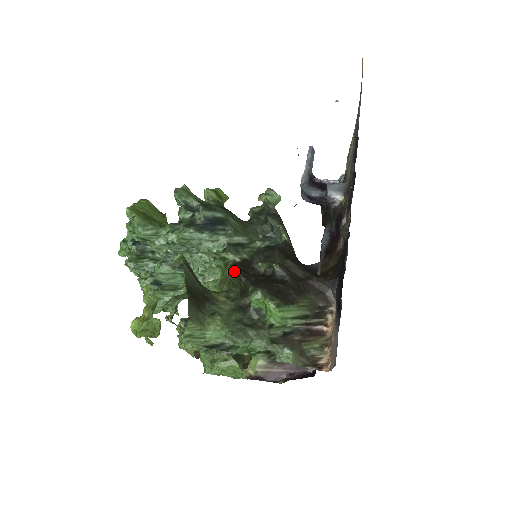
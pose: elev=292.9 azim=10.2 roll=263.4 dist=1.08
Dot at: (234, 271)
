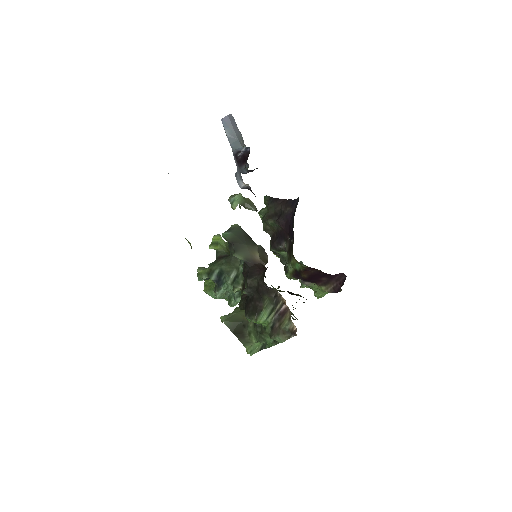
Dot at: (239, 305)
